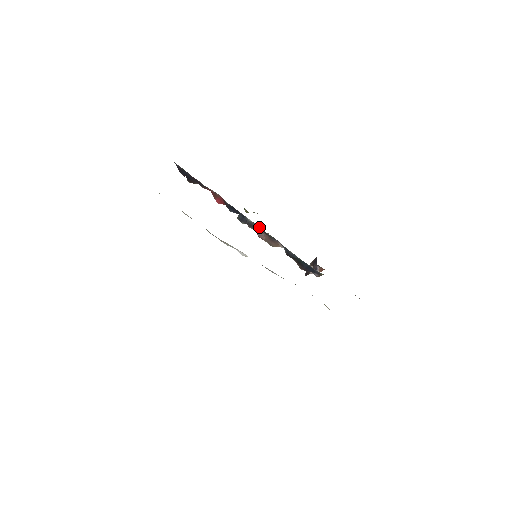
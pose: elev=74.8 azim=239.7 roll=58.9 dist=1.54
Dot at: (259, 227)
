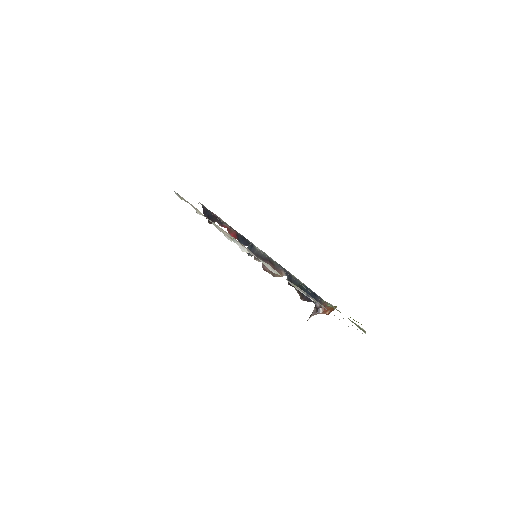
Dot at: (265, 255)
